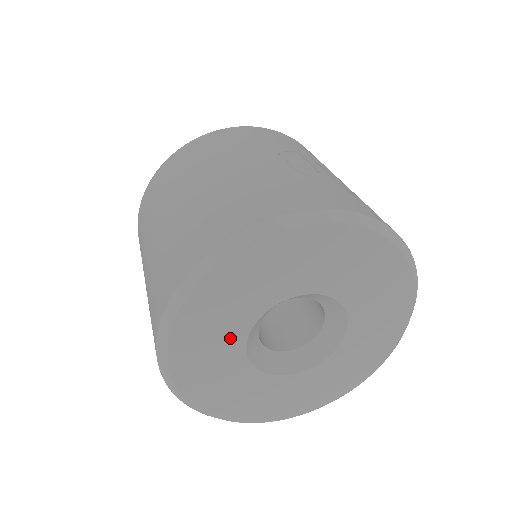
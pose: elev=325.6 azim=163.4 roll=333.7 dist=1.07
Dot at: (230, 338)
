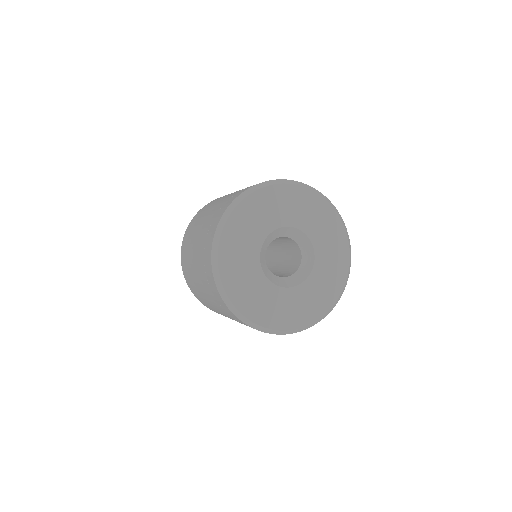
Dot at: (250, 253)
